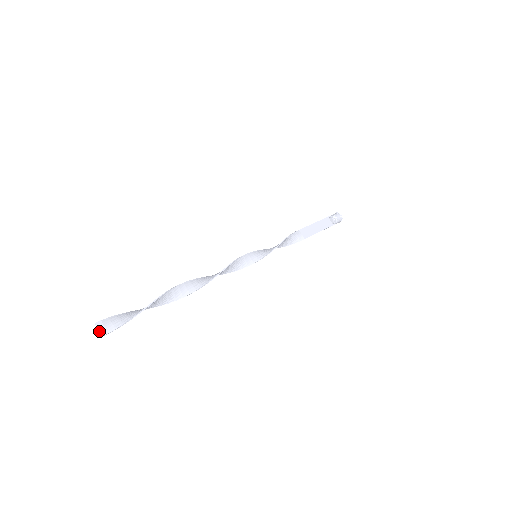
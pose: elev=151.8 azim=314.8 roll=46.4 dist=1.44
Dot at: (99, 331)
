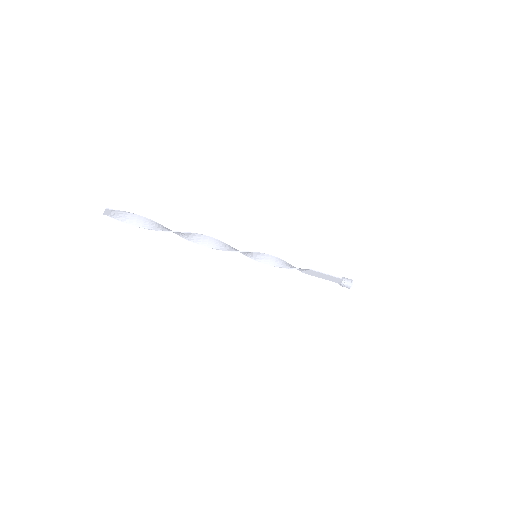
Dot at: (105, 210)
